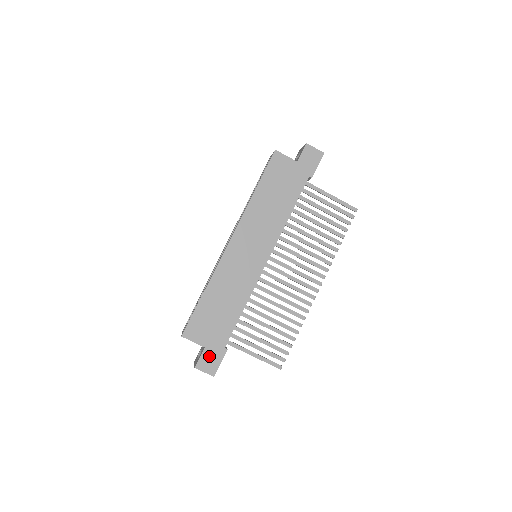
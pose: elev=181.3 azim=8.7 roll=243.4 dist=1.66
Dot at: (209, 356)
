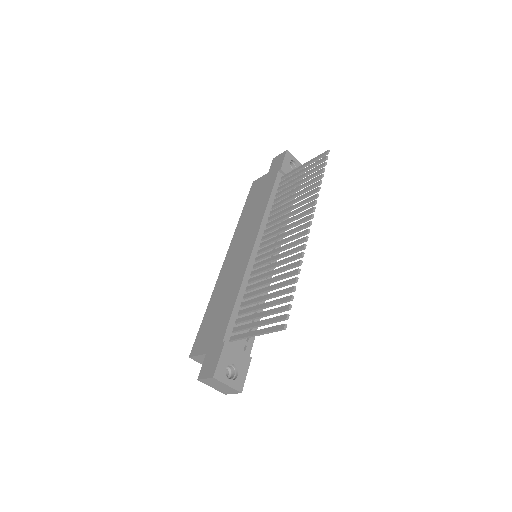
Dot at: (209, 359)
